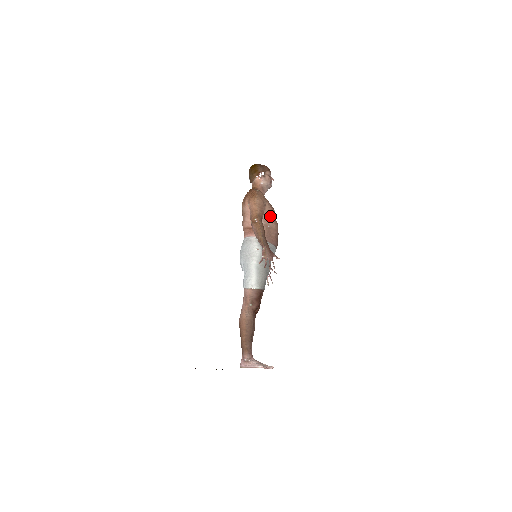
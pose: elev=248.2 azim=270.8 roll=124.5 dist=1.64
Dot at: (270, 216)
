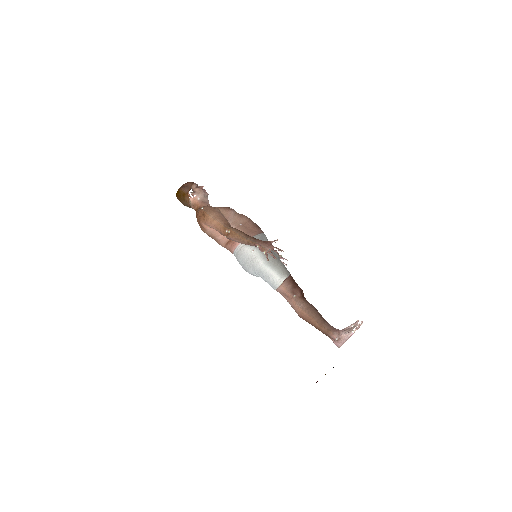
Dot at: (233, 216)
